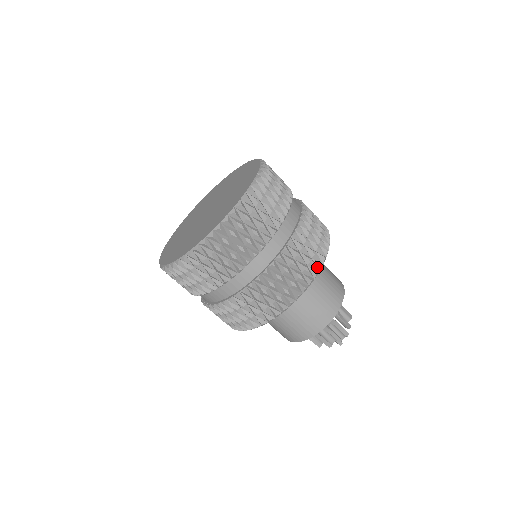
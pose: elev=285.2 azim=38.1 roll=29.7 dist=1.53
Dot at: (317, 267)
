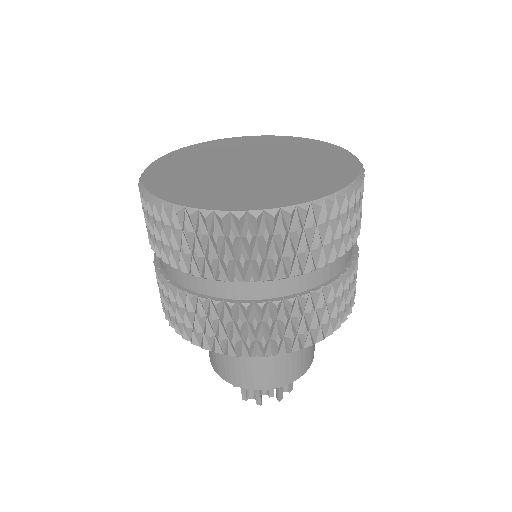
Dot at: (306, 342)
